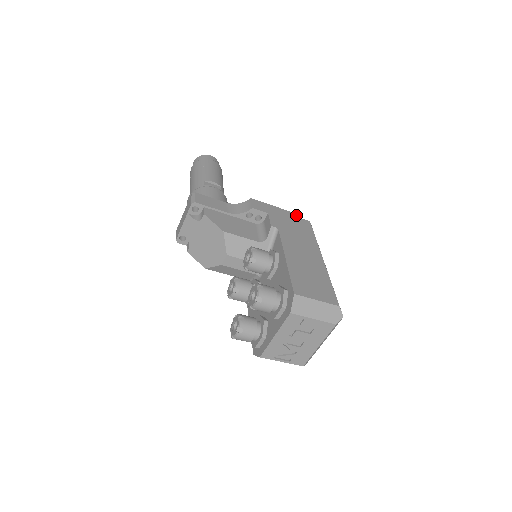
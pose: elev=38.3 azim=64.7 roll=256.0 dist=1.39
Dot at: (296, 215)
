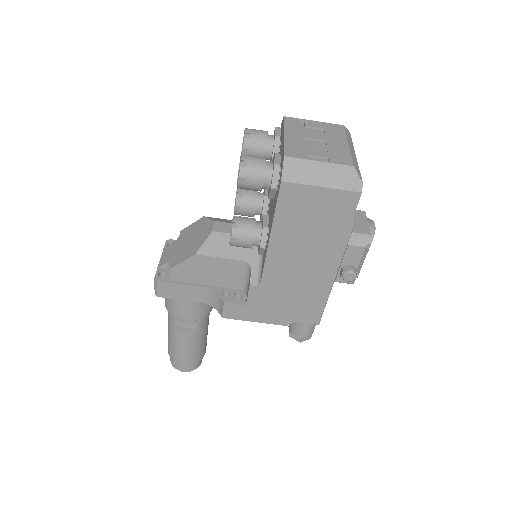
Dot at: occluded
